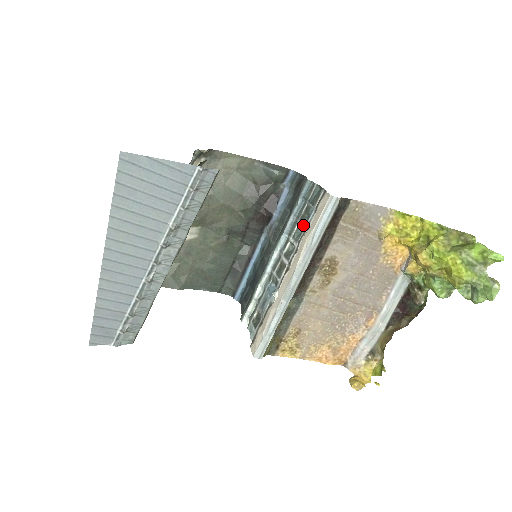
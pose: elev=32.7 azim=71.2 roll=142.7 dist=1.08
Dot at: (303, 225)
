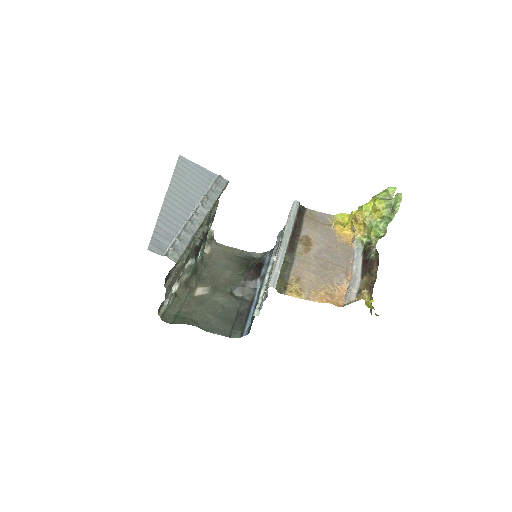
Dot at: occluded
